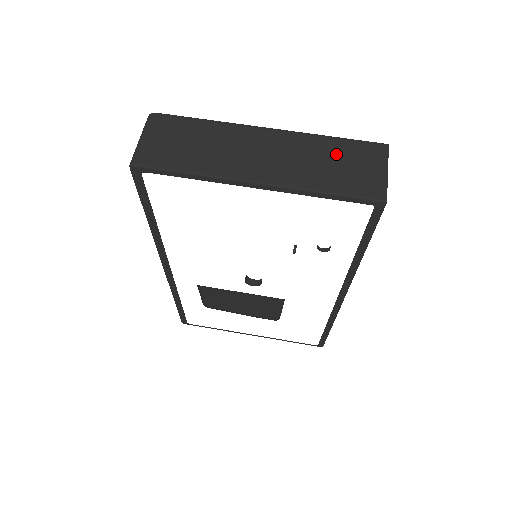
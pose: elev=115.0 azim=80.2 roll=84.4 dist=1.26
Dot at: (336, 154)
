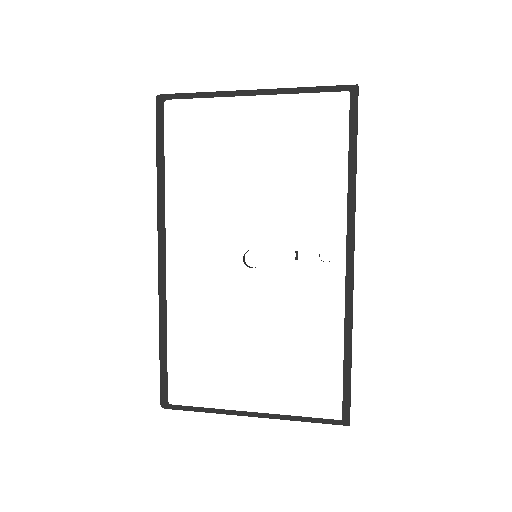
Dot at: occluded
